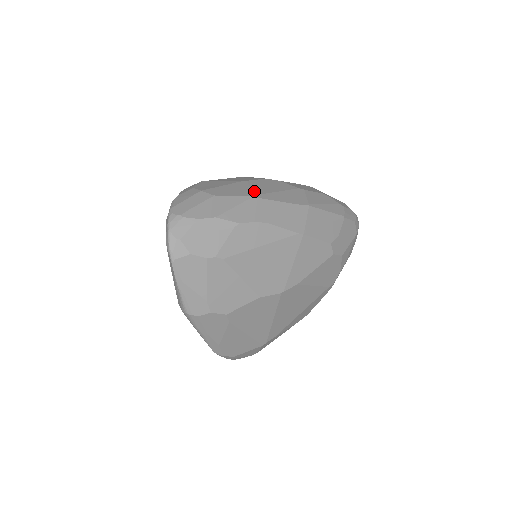
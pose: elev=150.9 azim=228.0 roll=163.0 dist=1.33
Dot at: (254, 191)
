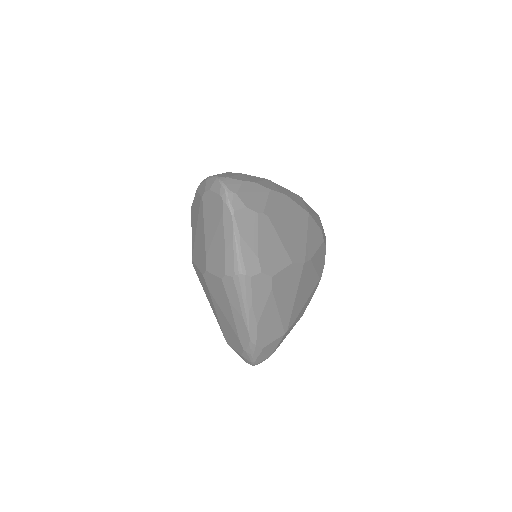
Dot at: occluded
